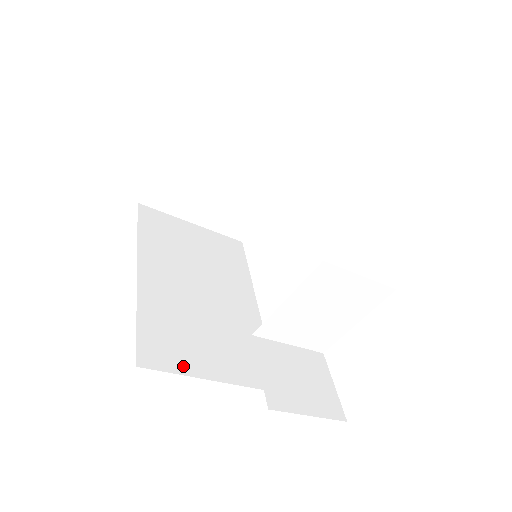
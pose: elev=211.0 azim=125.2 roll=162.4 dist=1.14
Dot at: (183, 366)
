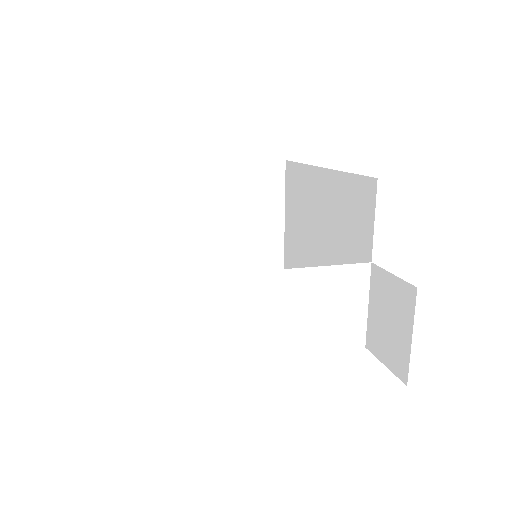
Dot at: occluded
